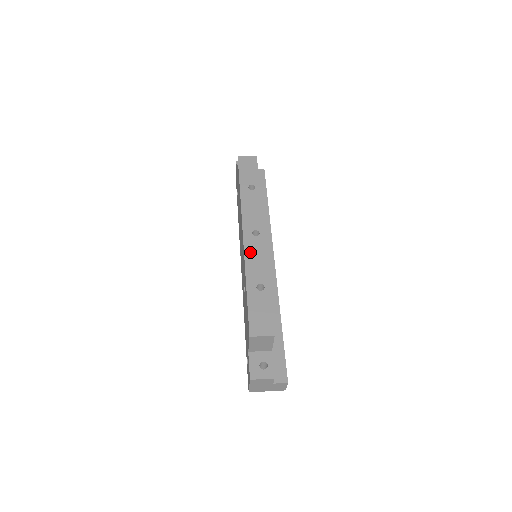
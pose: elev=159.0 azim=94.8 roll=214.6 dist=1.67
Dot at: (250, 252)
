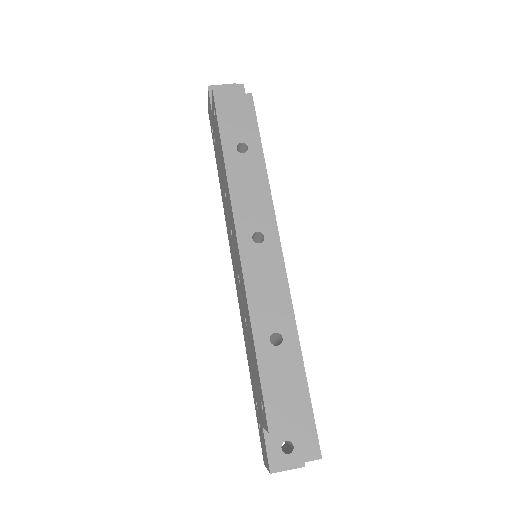
Dot at: (253, 275)
